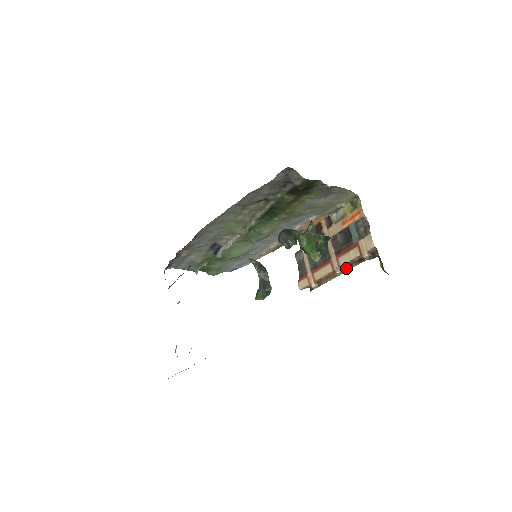
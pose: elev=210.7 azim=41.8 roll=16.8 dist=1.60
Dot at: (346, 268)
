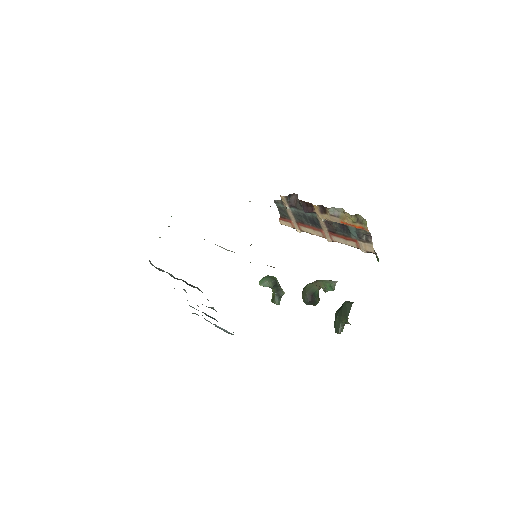
Dot at: occluded
